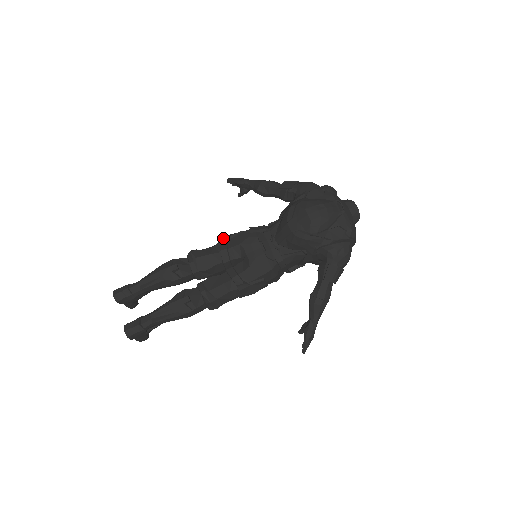
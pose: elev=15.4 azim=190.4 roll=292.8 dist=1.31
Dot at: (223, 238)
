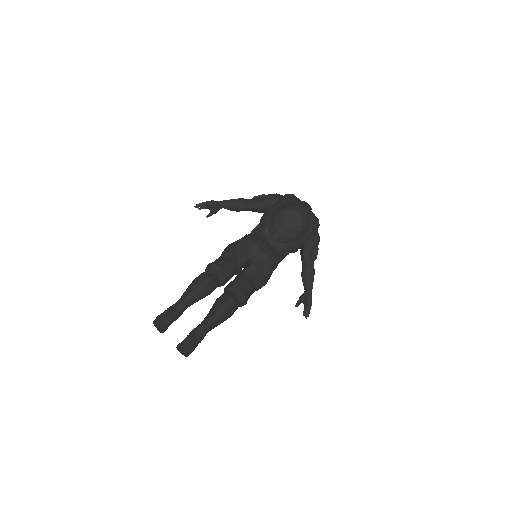
Dot at: (227, 248)
